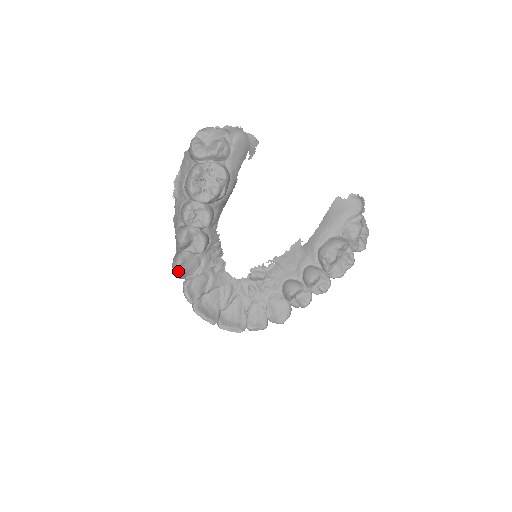
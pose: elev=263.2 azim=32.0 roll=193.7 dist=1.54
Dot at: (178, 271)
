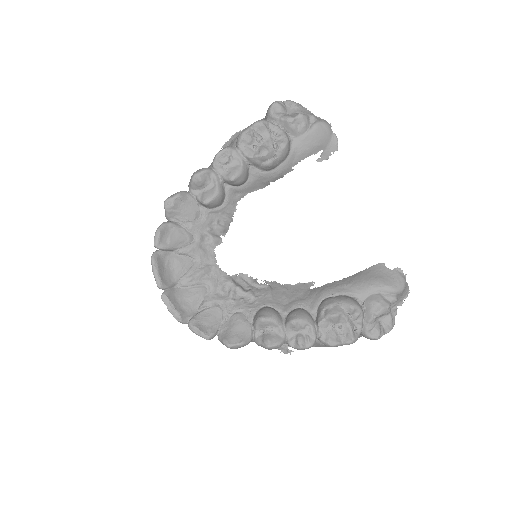
Dot at: (170, 203)
